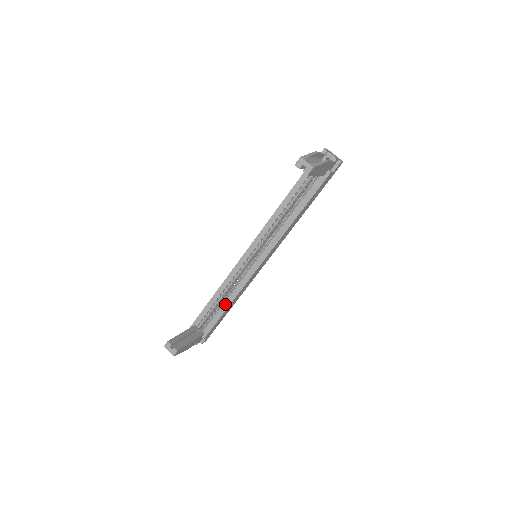
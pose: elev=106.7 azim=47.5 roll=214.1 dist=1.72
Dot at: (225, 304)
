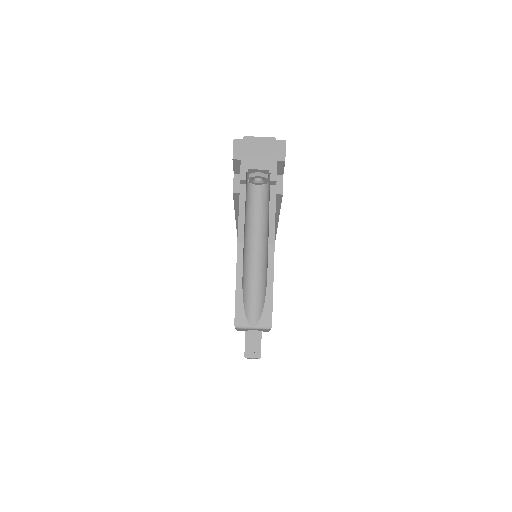
Dot at: occluded
